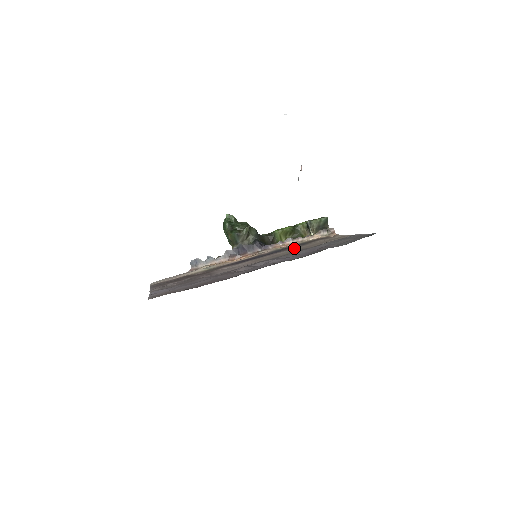
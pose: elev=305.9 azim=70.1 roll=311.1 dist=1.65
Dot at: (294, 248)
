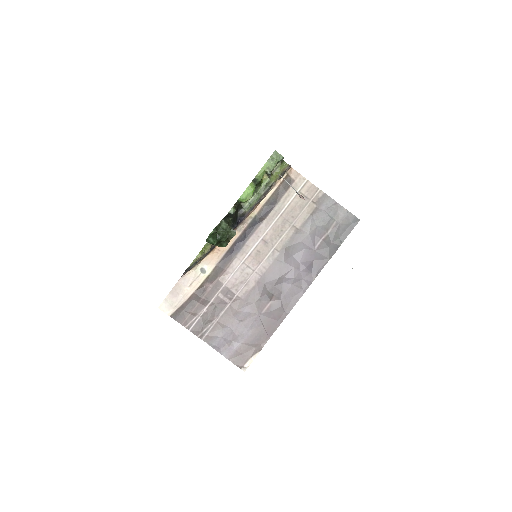
Dot at: (273, 218)
